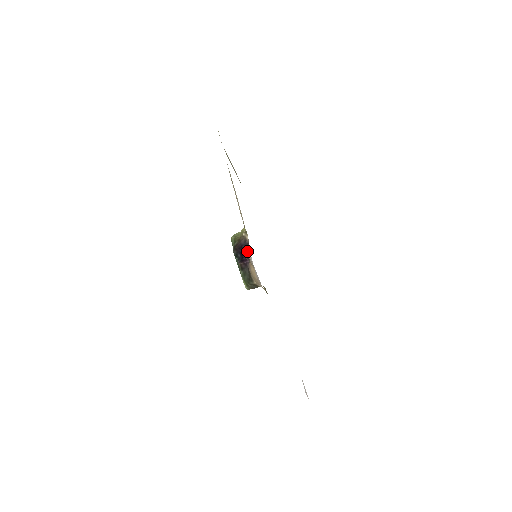
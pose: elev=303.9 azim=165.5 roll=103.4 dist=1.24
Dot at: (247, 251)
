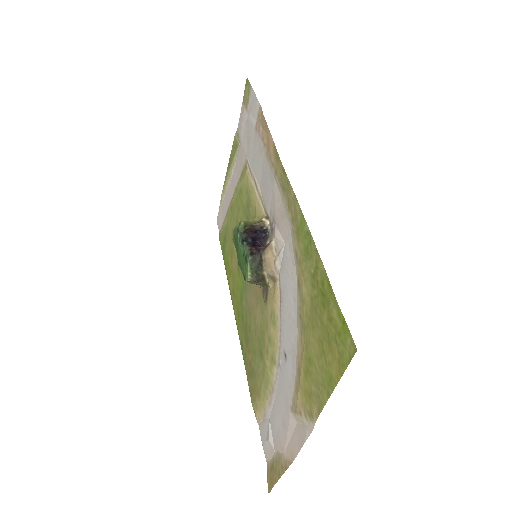
Dot at: (264, 236)
